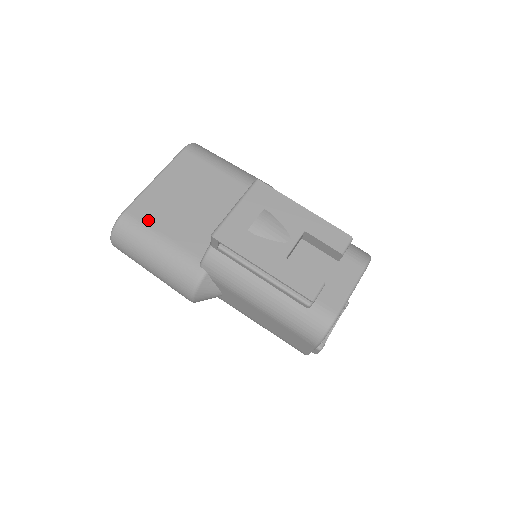
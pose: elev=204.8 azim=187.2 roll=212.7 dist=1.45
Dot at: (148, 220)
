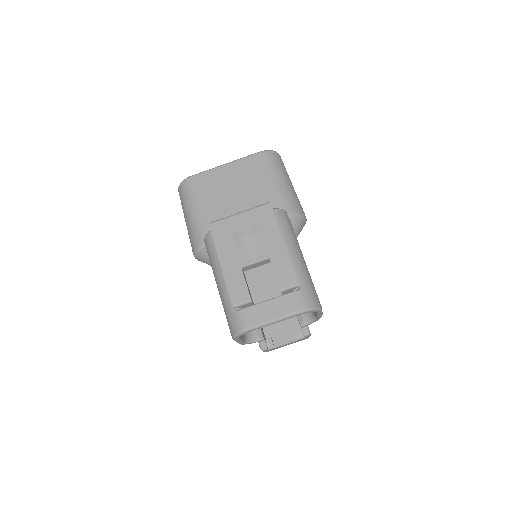
Dot at: (199, 190)
